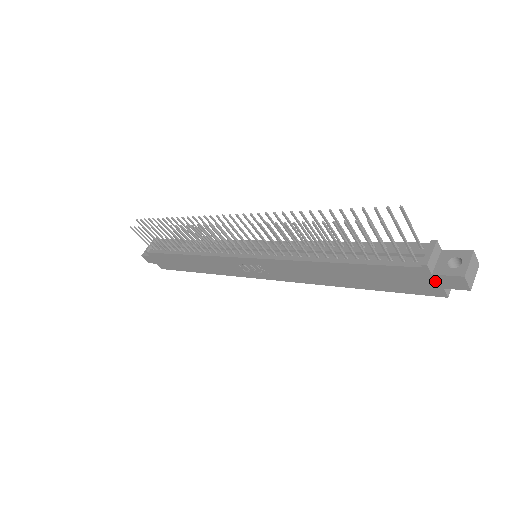
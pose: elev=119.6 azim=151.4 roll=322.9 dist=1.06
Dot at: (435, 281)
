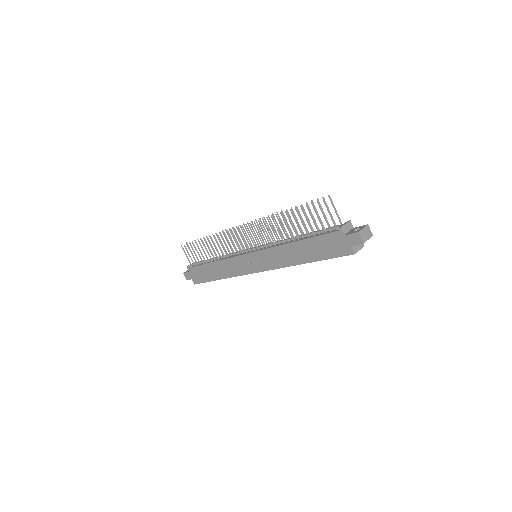
Dot at: (346, 241)
